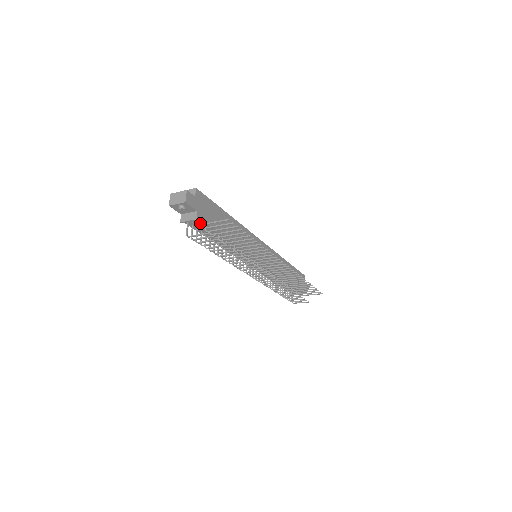
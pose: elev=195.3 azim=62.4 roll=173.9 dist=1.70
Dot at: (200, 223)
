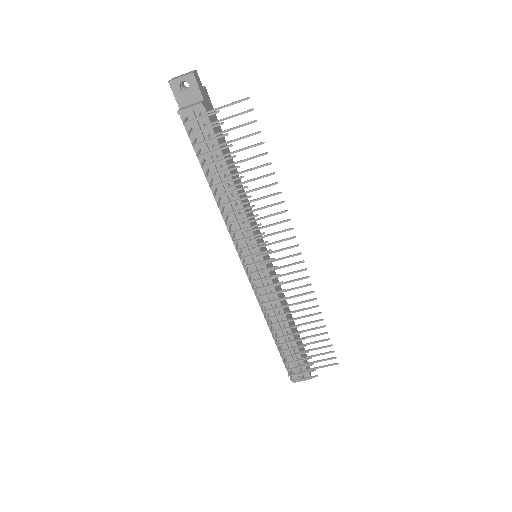
Dot at: (203, 123)
